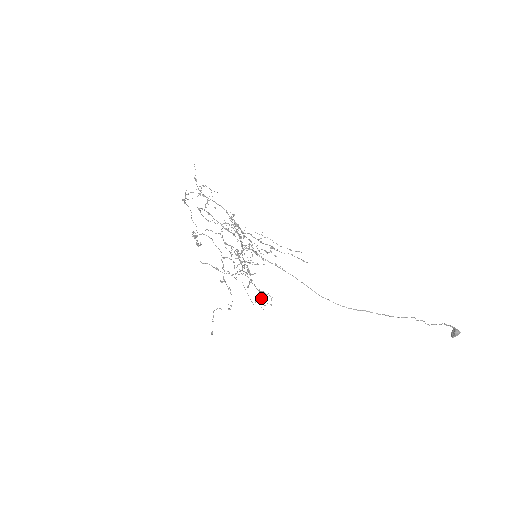
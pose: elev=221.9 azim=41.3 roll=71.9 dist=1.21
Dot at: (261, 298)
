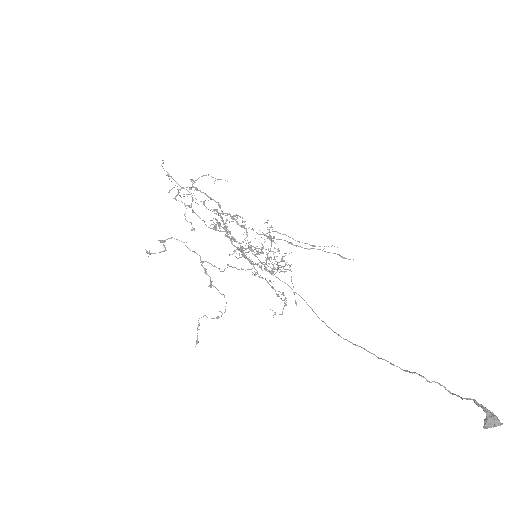
Dot at: occluded
